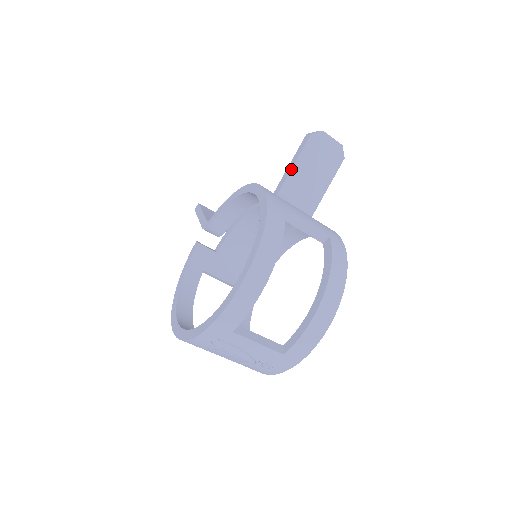
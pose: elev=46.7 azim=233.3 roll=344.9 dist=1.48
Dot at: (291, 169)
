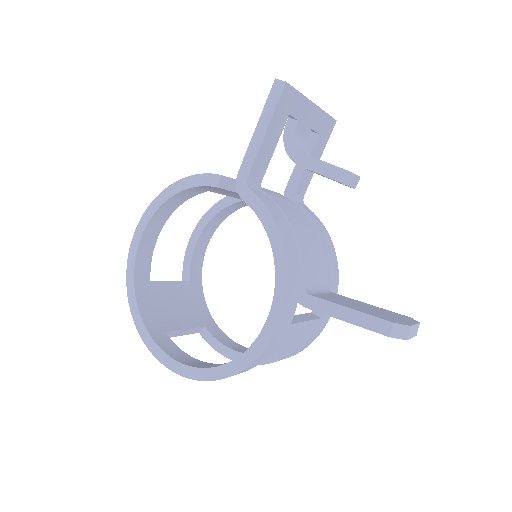
Dot at: (336, 318)
